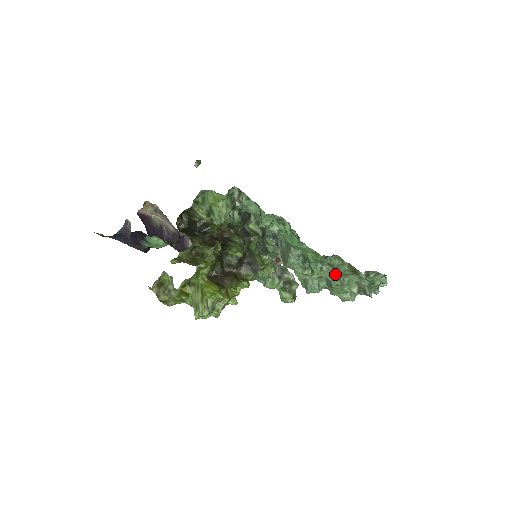
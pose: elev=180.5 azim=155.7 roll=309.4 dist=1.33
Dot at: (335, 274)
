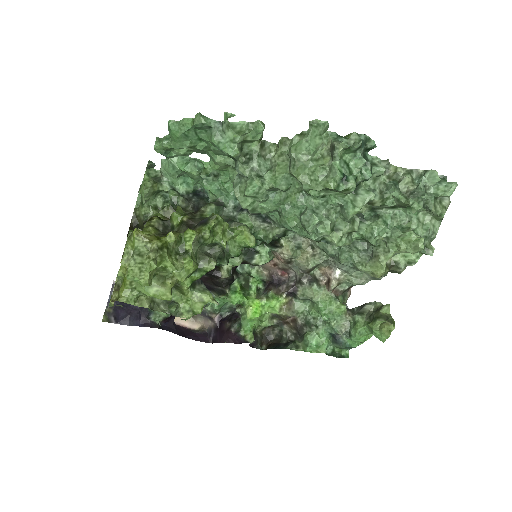
Dot at: (289, 163)
